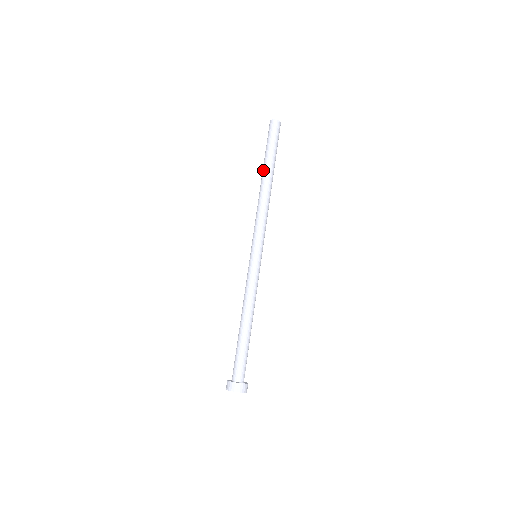
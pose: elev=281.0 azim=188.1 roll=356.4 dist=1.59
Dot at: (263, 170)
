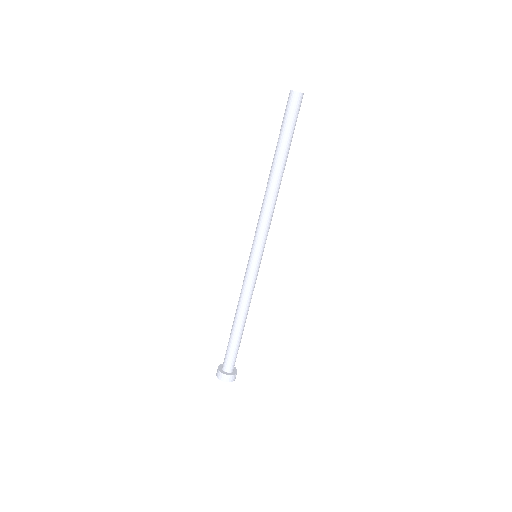
Dot at: (281, 160)
